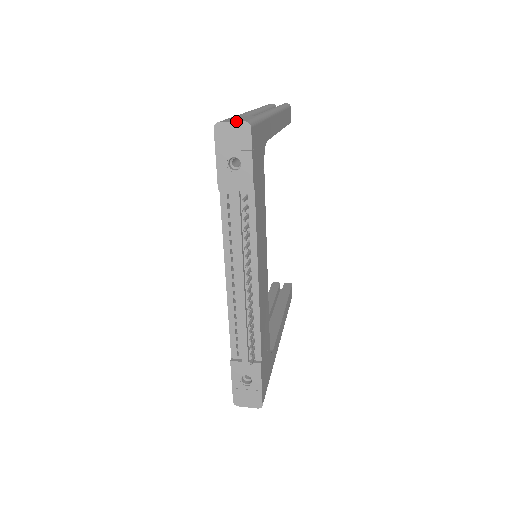
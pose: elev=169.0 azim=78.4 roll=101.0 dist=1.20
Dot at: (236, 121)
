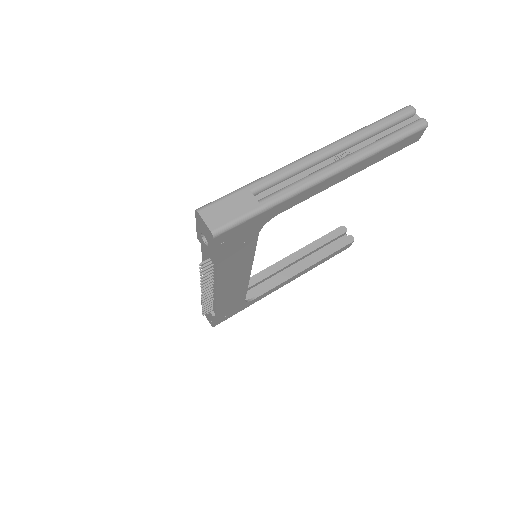
Dot at: (207, 224)
